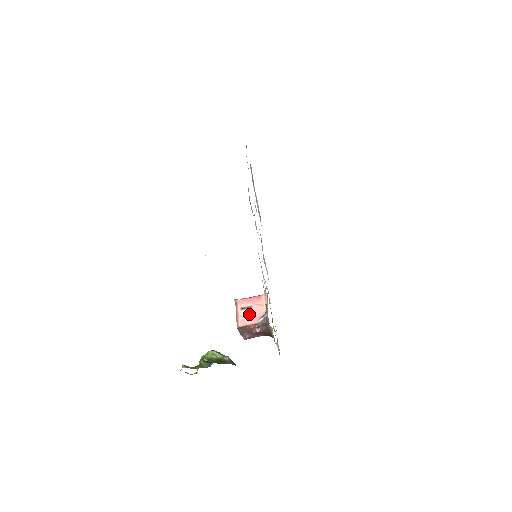
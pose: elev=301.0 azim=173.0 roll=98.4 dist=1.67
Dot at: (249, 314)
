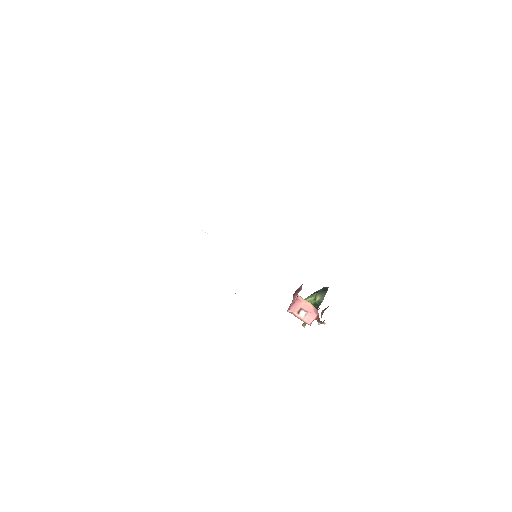
Dot at: (306, 313)
